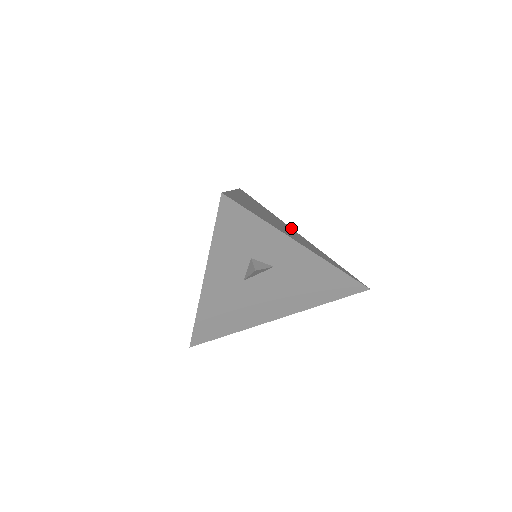
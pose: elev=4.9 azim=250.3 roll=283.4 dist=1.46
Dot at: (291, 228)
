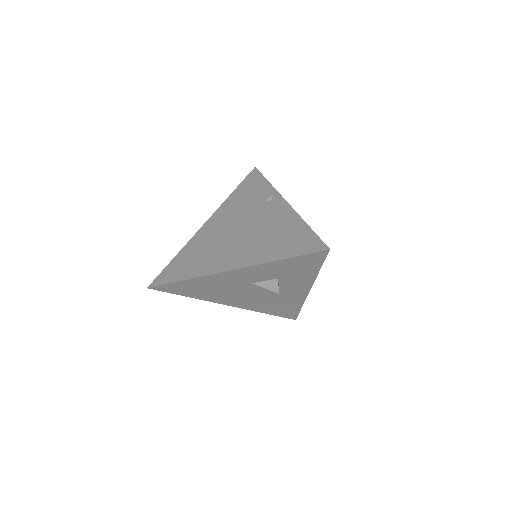
Dot at: occluded
